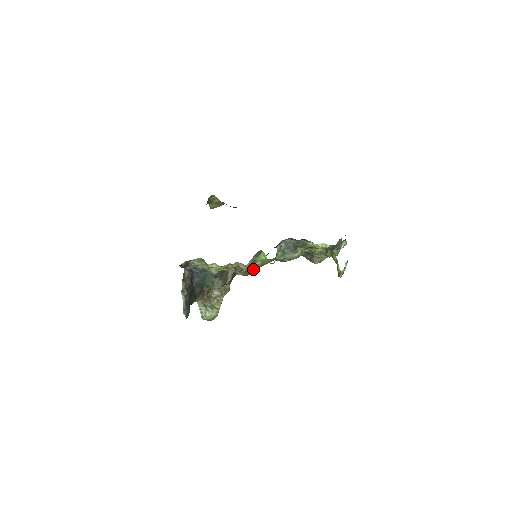
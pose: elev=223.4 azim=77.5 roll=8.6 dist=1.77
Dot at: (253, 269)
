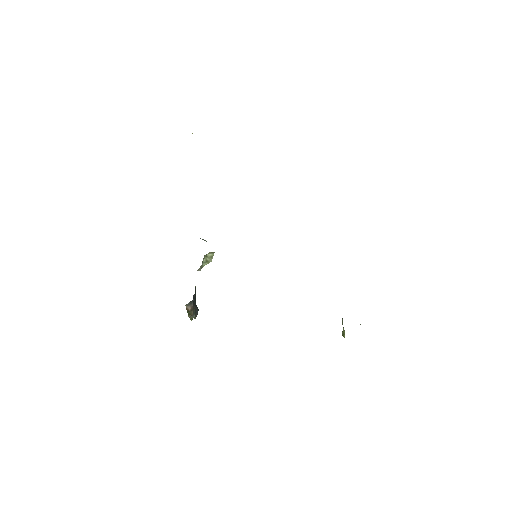
Dot at: occluded
